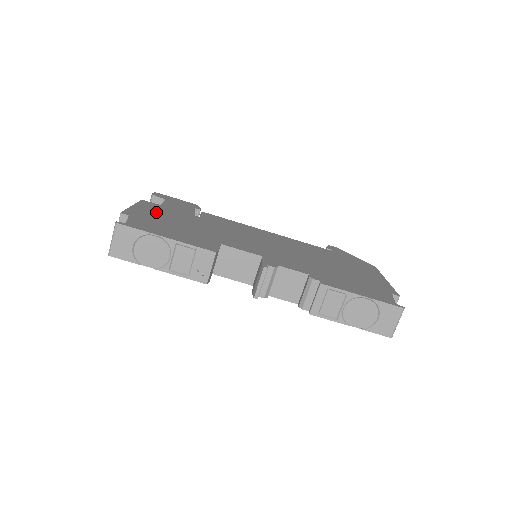
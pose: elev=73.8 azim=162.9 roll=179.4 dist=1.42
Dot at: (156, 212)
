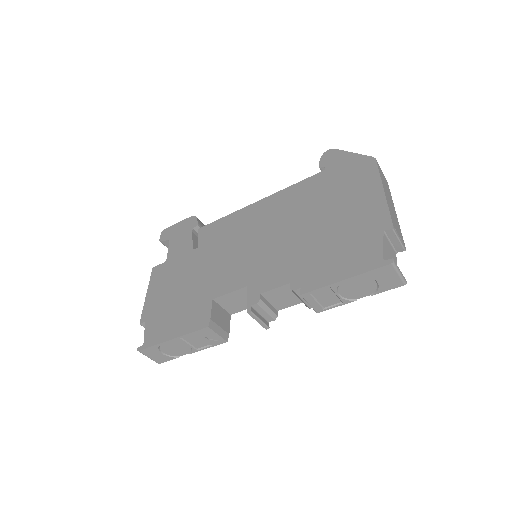
Dot at: (163, 286)
